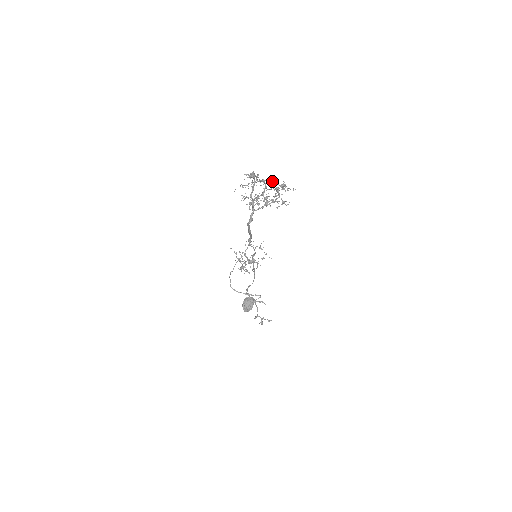
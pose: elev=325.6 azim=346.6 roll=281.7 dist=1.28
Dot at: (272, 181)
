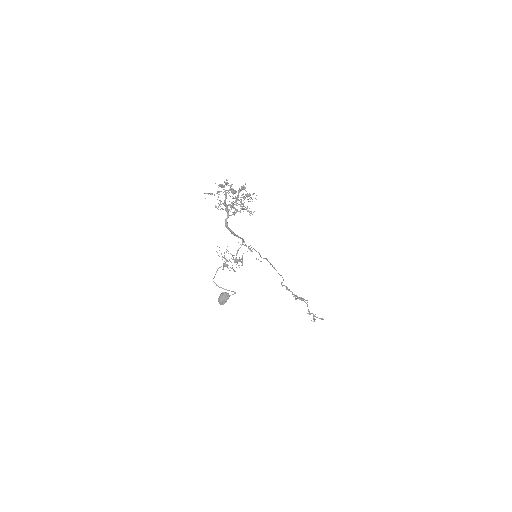
Dot at: (234, 191)
